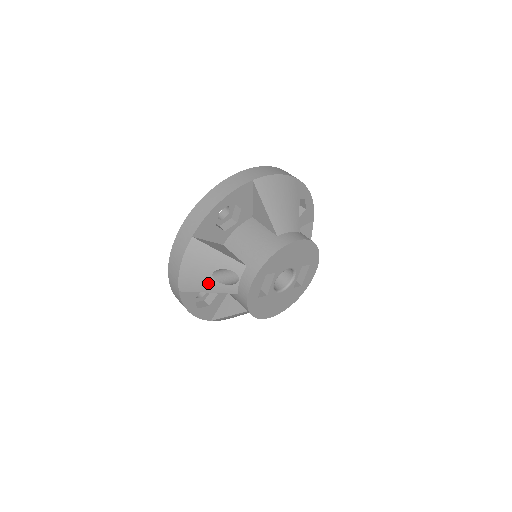
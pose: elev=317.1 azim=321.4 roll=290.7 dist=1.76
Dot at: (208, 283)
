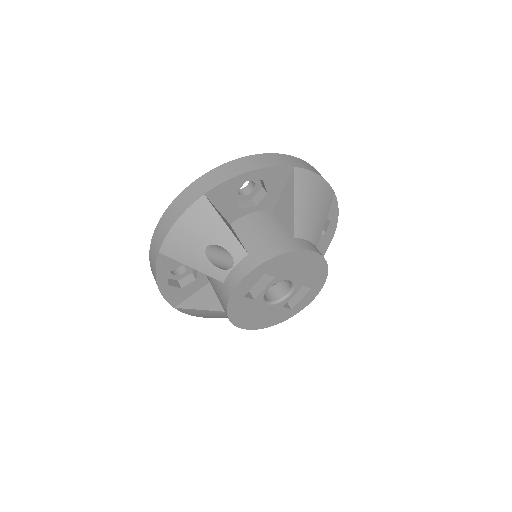
Dot at: (196, 256)
